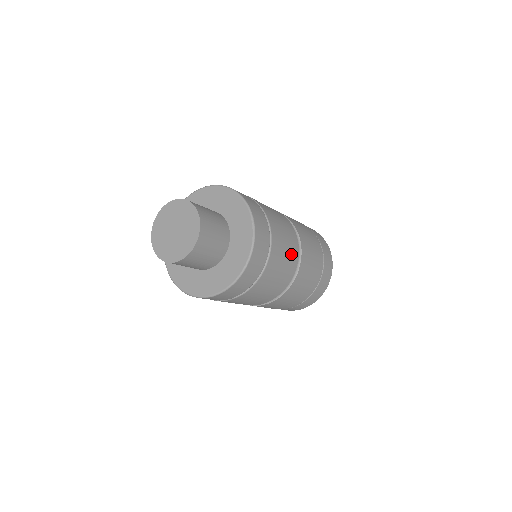
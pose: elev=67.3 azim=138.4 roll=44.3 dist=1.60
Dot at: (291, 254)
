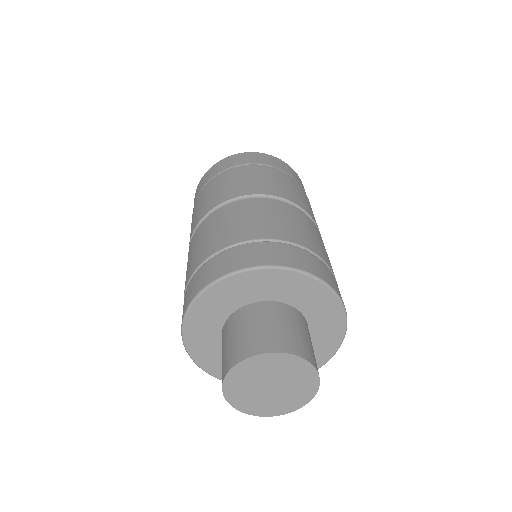
Dot at: (301, 220)
